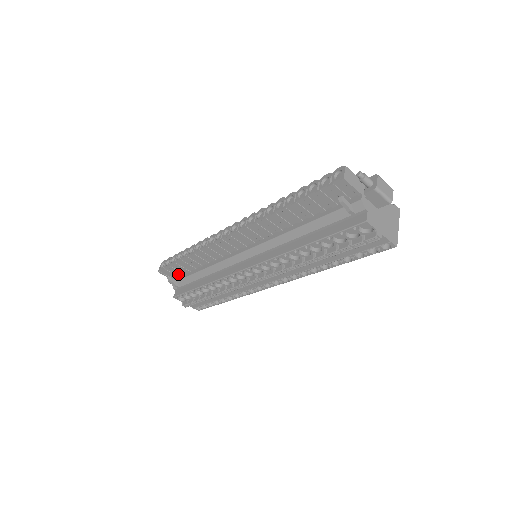
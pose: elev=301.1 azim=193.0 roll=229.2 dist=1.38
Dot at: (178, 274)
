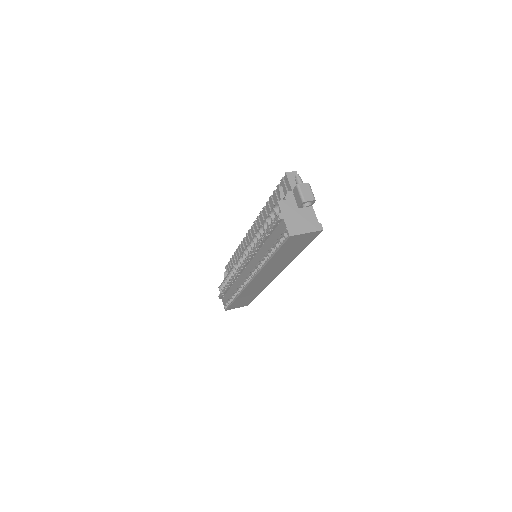
Dot at: occluded
